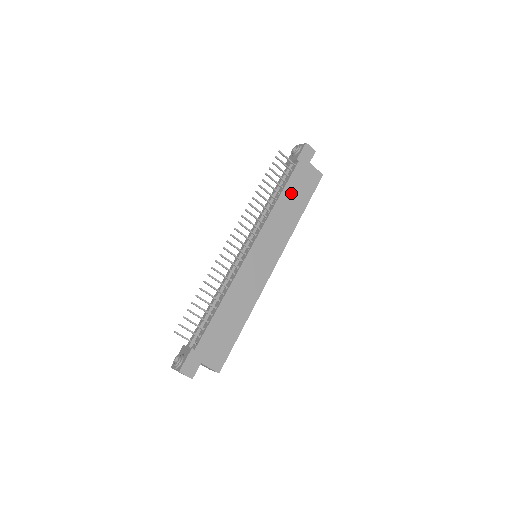
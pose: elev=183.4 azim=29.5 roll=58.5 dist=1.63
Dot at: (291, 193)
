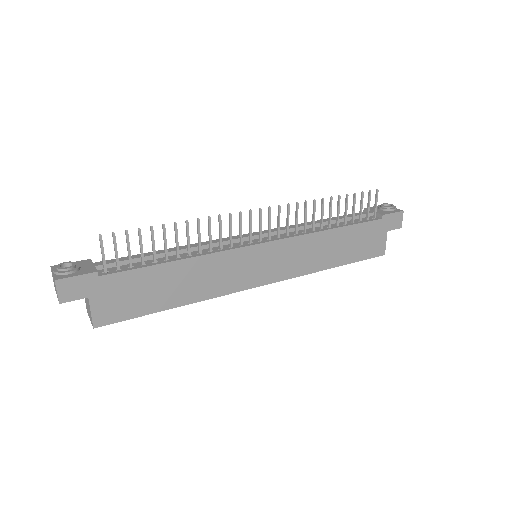
Dot at: (347, 237)
